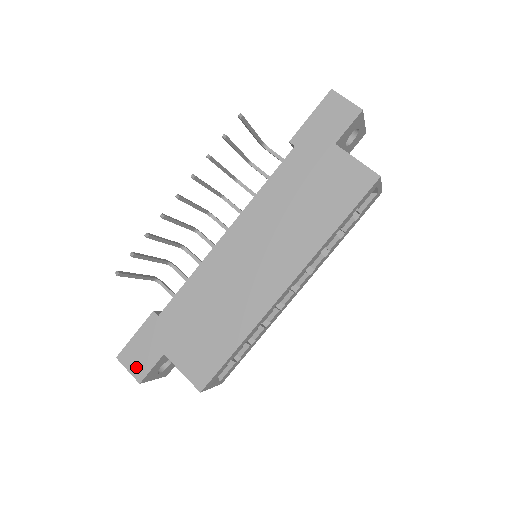
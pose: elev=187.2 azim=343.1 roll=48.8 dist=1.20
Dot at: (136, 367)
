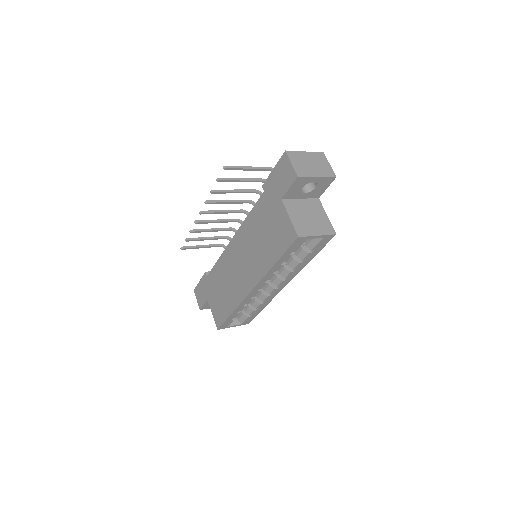
Dot at: (199, 300)
